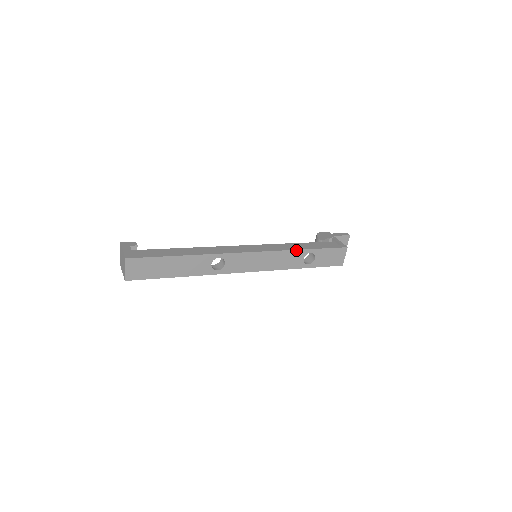
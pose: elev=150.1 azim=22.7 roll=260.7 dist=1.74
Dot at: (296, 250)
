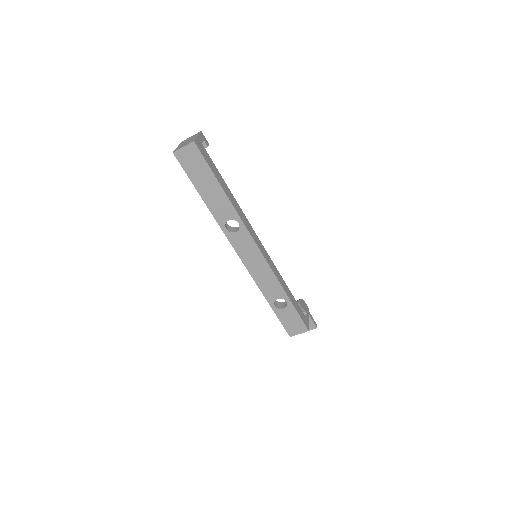
Dot at: (282, 287)
